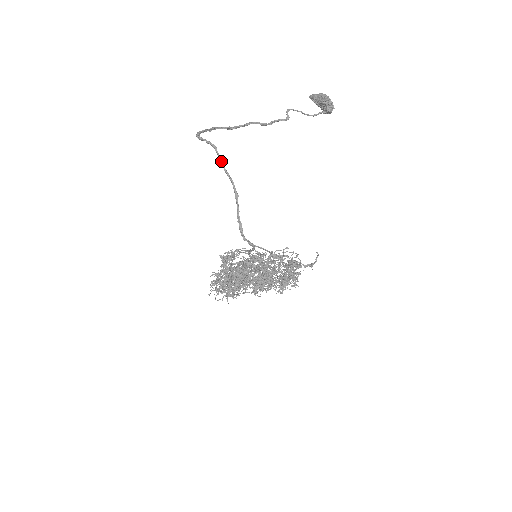
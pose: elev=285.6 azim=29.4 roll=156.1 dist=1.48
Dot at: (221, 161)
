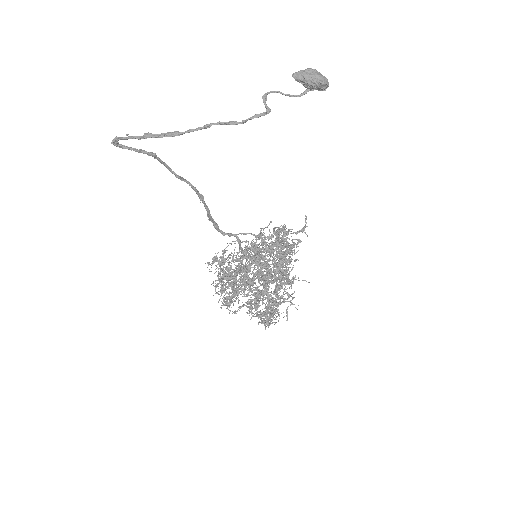
Dot at: (168, 168)
